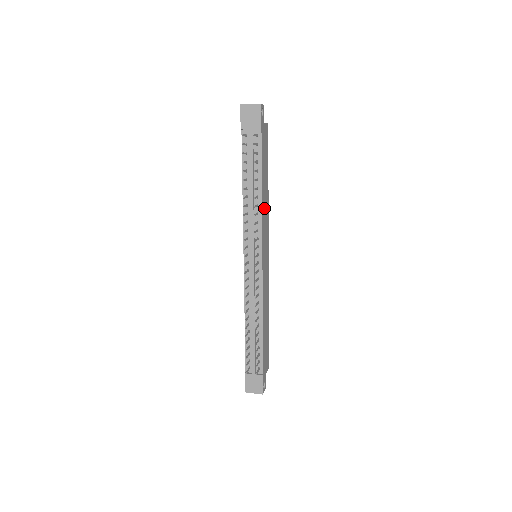
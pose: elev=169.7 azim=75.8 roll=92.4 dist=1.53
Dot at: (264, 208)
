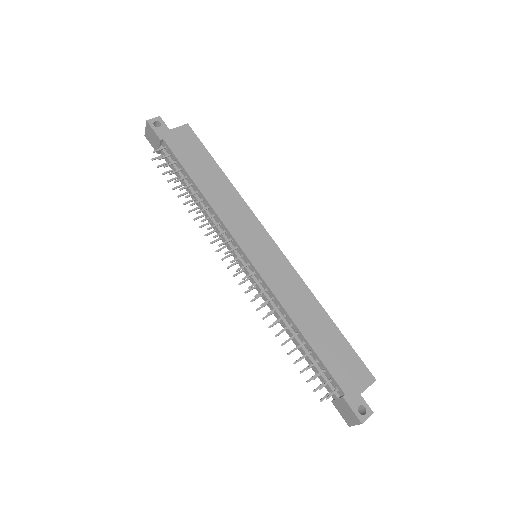
Dot at: (223, 204)
